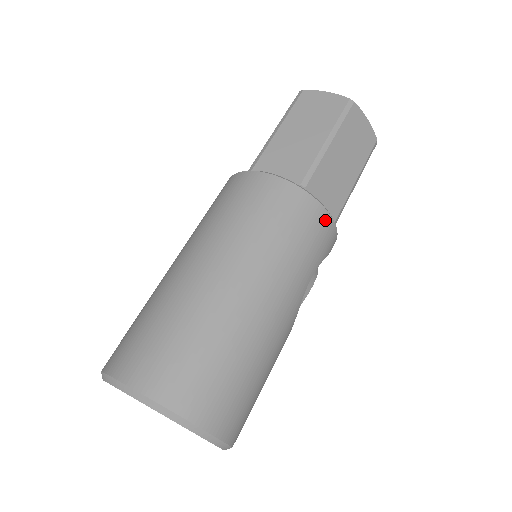
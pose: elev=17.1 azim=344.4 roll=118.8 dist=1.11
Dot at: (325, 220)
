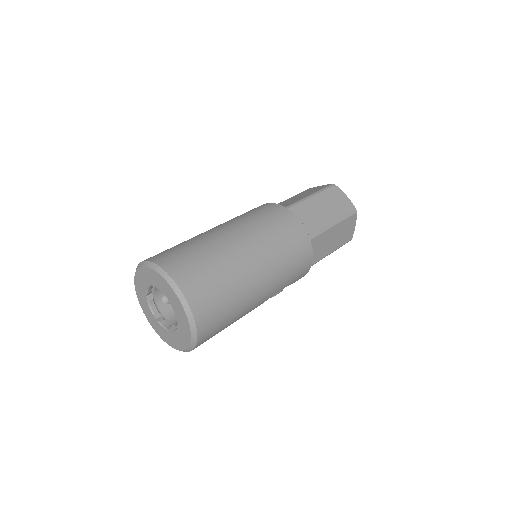
Dot at: (309, 264)
